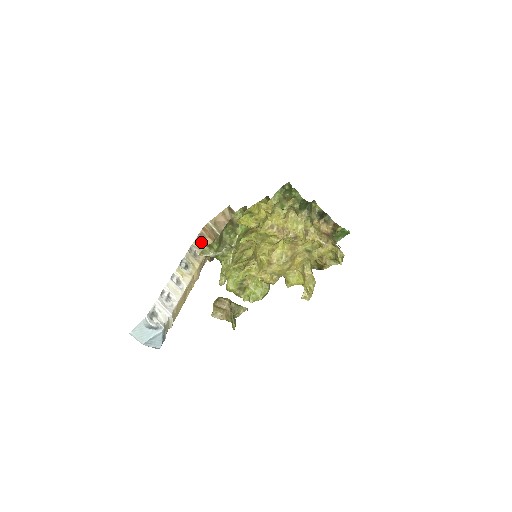
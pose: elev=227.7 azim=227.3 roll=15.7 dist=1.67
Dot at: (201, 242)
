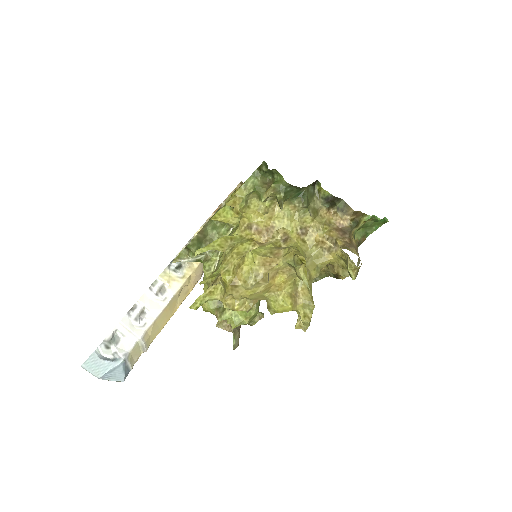
Dot at: occluded
